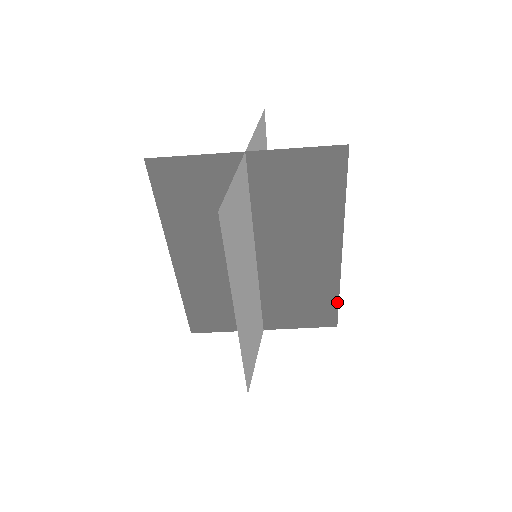
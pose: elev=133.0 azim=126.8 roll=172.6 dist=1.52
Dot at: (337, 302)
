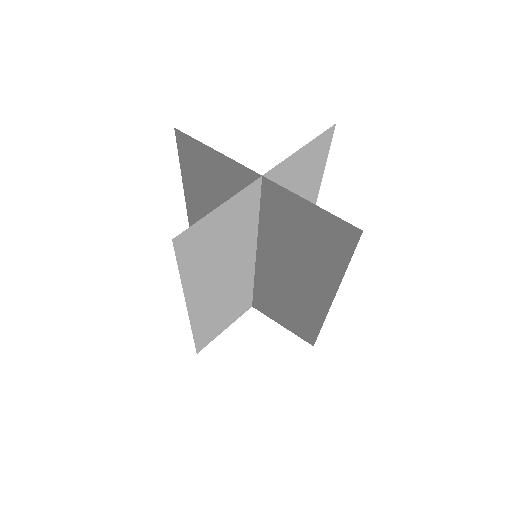
Dot at: (318, 331)
